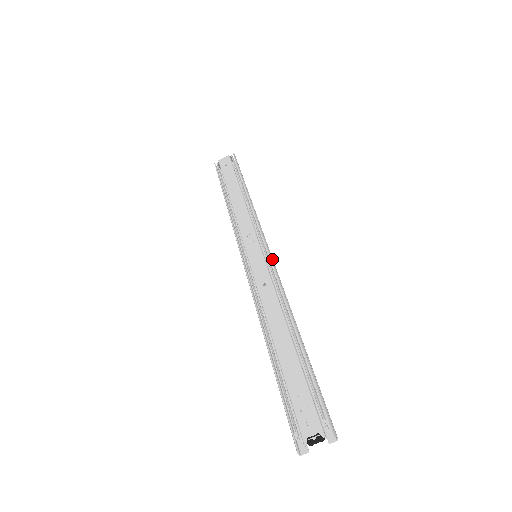
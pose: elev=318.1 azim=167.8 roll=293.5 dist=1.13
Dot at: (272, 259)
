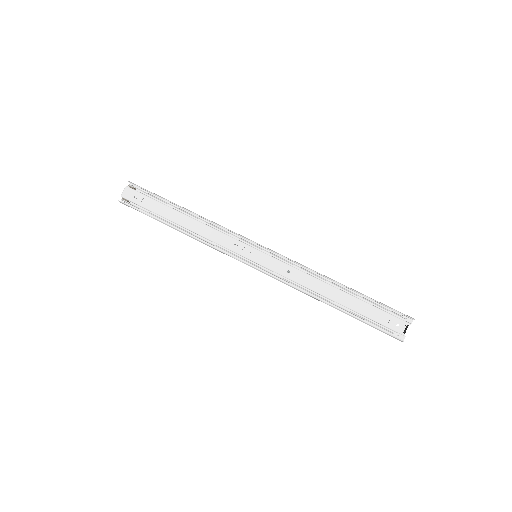
Dot at: (272, 251)
